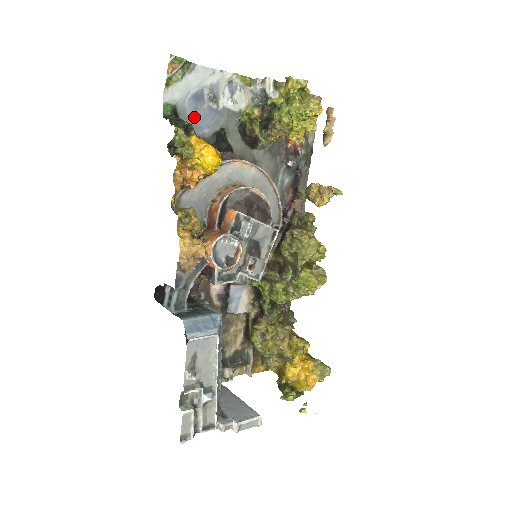
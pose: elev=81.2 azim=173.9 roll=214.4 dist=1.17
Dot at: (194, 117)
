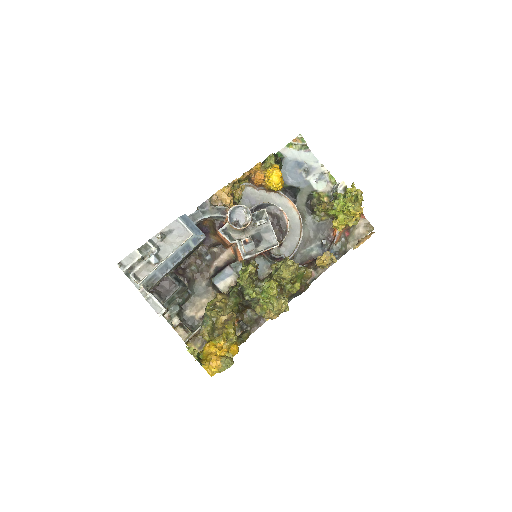
Dot at: (289, 170)
